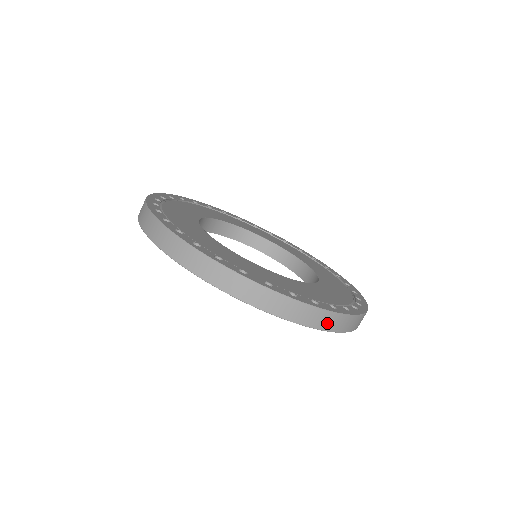
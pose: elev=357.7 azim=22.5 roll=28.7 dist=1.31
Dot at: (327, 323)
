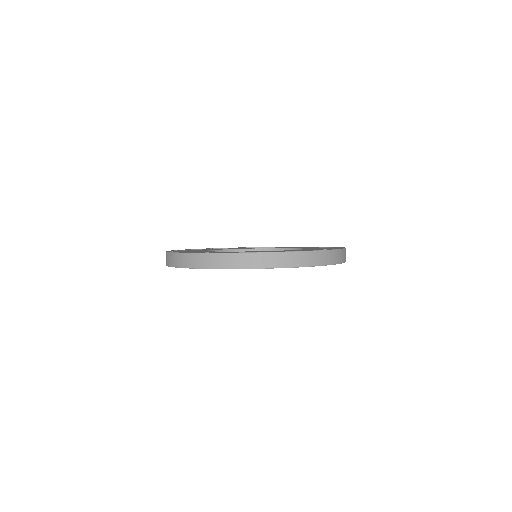
Dot at: (297, 261)
